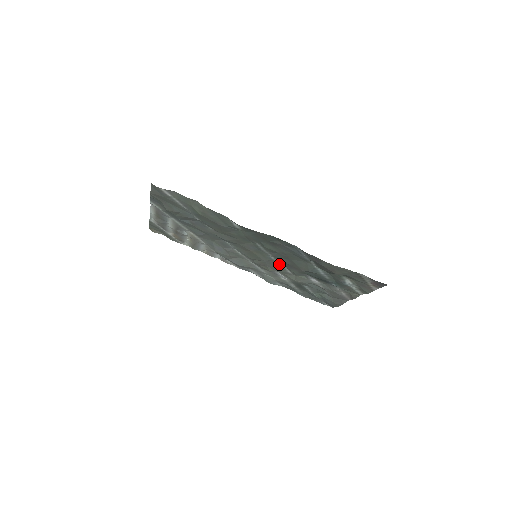
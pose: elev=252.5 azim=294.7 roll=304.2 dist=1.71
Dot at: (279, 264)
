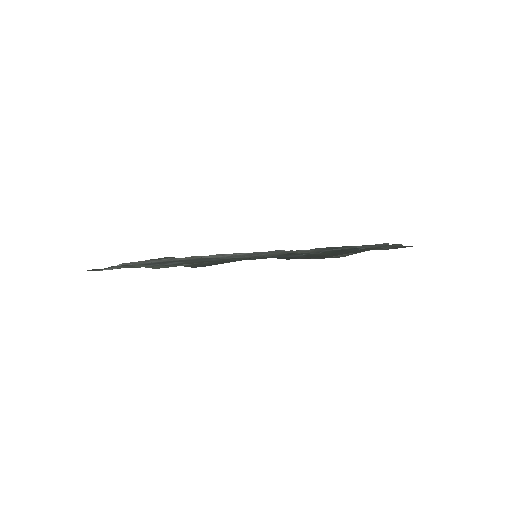
Dot at: occluded
